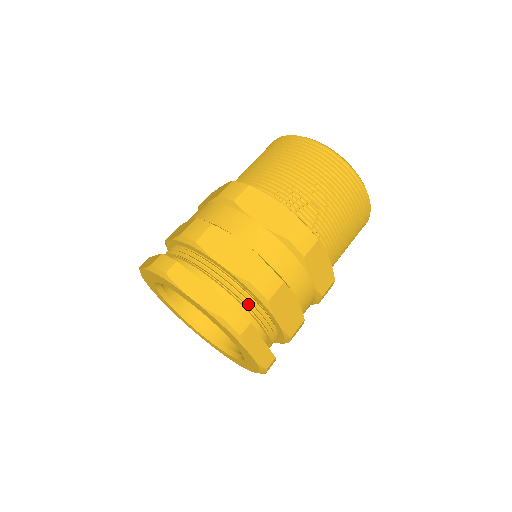
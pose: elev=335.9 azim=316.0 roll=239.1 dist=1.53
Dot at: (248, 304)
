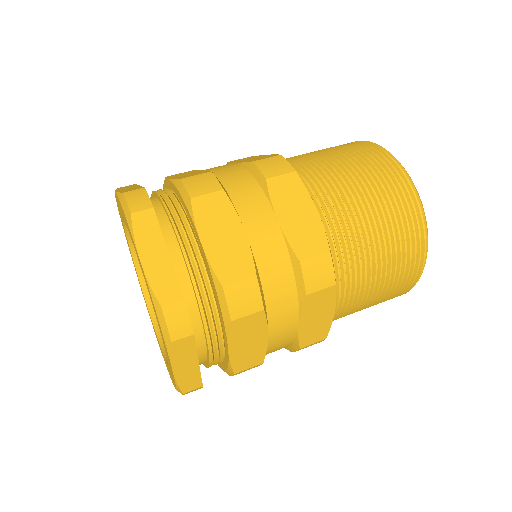
Dot at: (173, 211)
